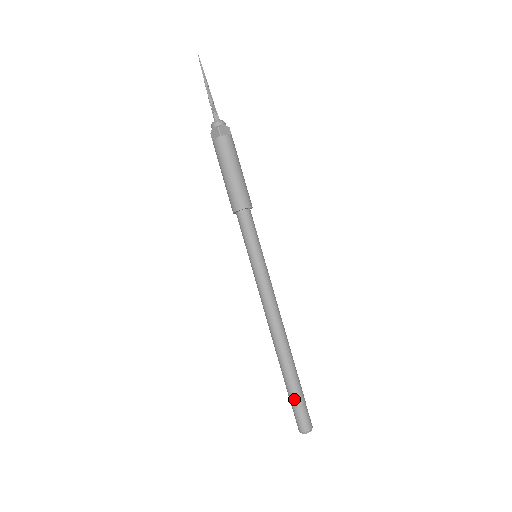
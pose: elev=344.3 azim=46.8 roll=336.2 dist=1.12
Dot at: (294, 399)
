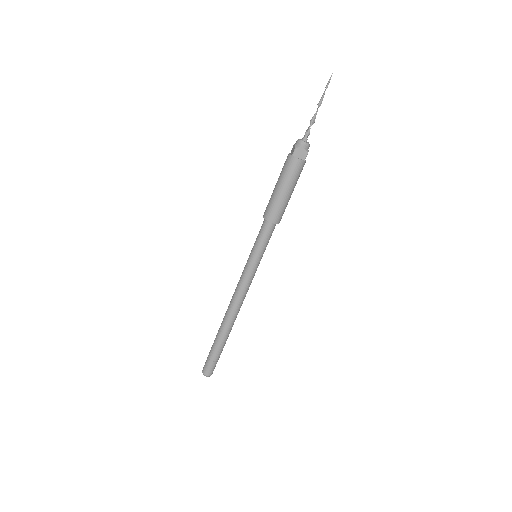
Dot at: (218, 357)
